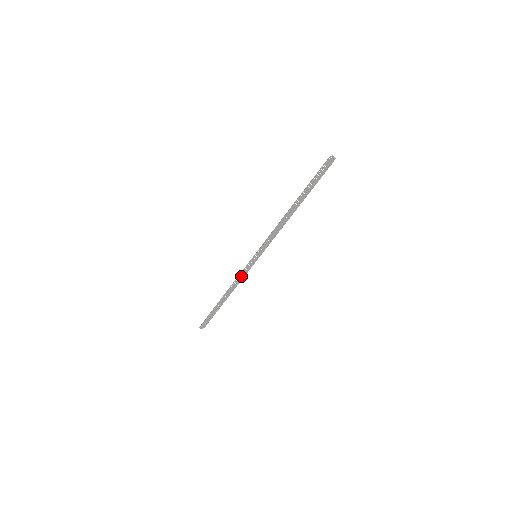
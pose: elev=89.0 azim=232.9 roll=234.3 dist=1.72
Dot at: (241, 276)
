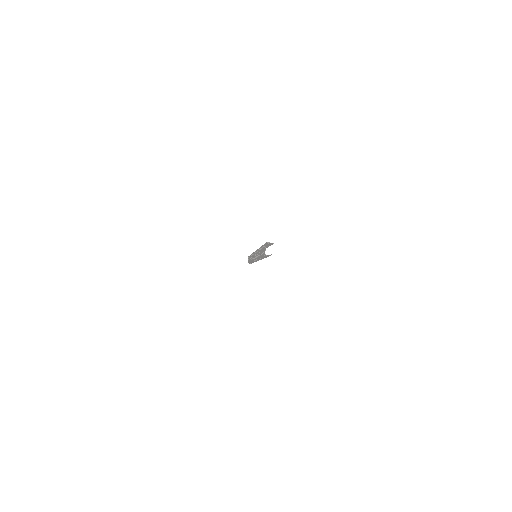
Dot at: occluded
